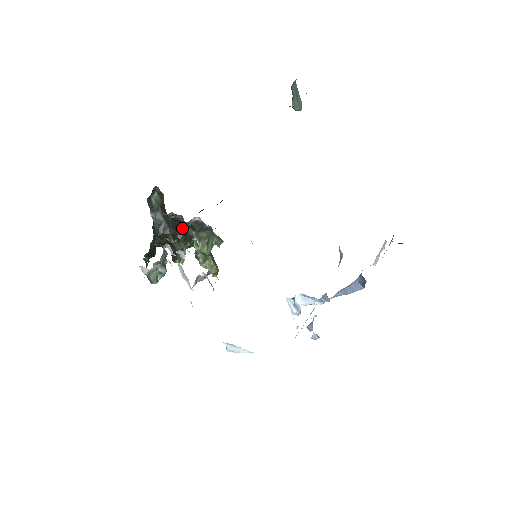
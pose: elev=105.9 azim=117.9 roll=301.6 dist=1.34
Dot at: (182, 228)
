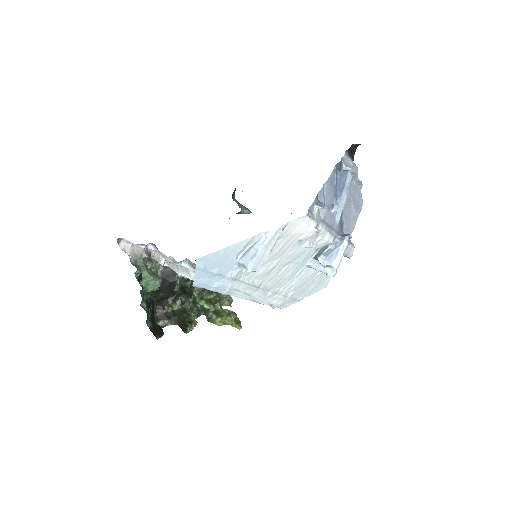
Dot at: (177, 284)
